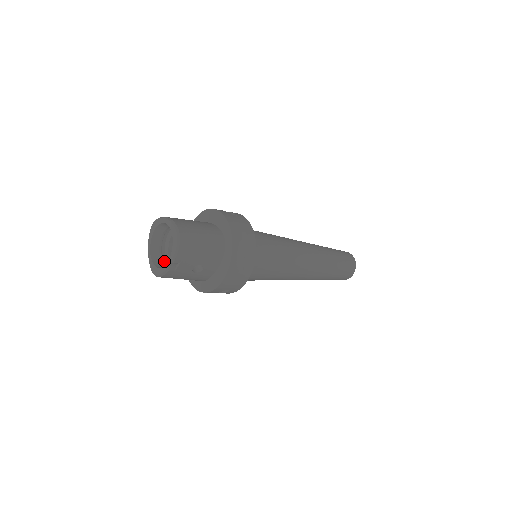
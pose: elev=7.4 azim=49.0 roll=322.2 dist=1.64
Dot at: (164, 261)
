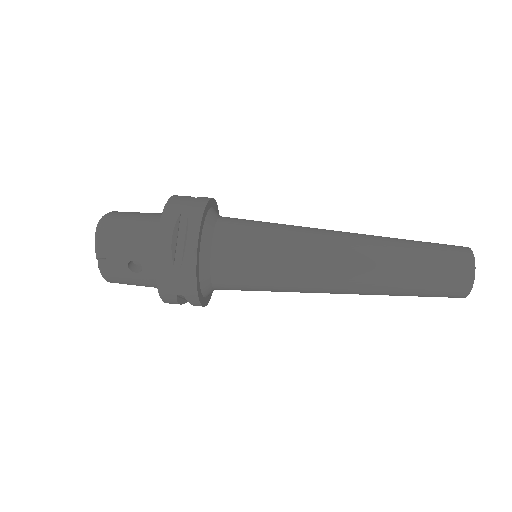
Dot at: occluded
